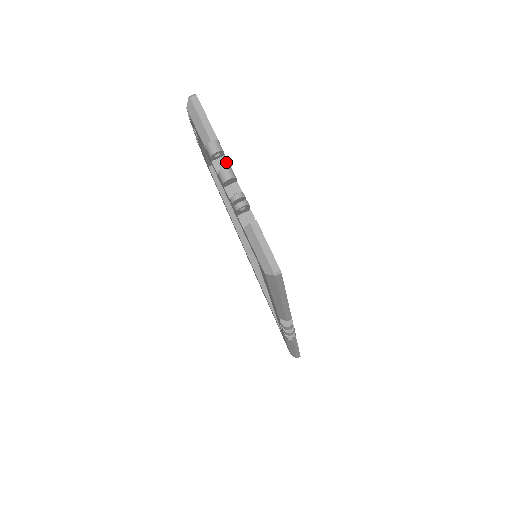
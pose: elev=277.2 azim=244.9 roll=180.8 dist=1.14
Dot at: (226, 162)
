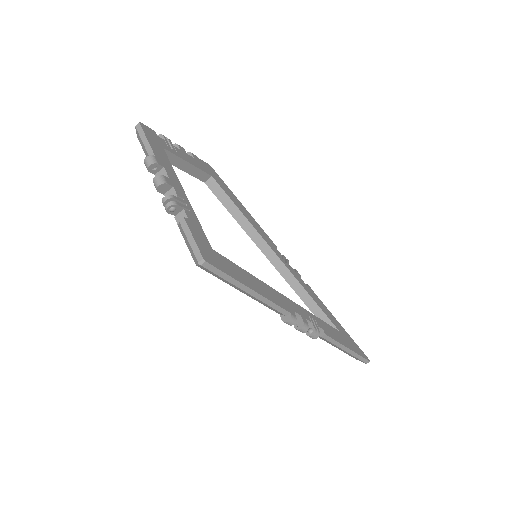
Dot at: (165, 172)
